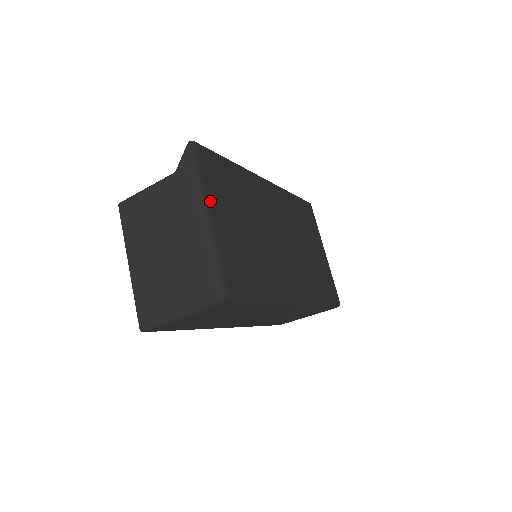
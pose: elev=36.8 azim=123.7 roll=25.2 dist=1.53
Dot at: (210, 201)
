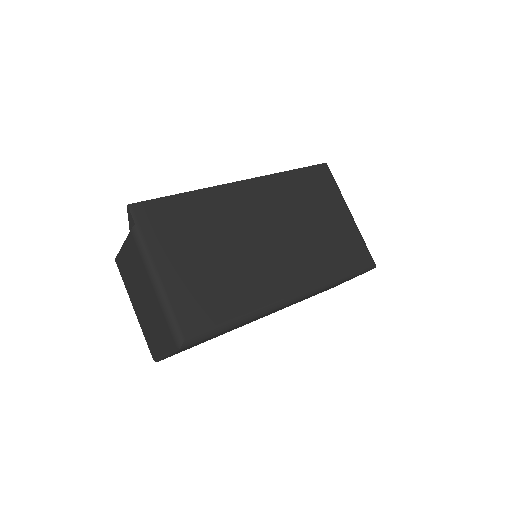
Dot at: (156, 257)
